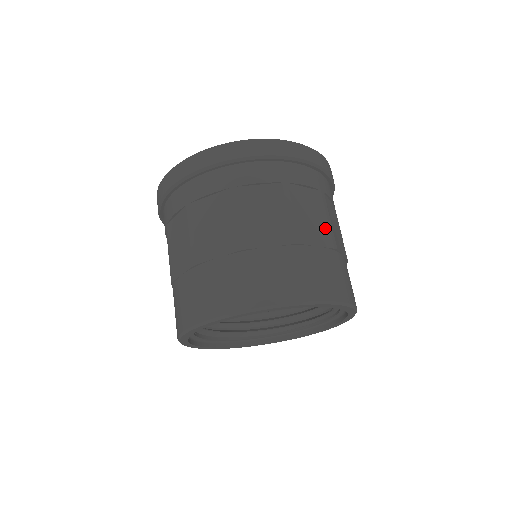
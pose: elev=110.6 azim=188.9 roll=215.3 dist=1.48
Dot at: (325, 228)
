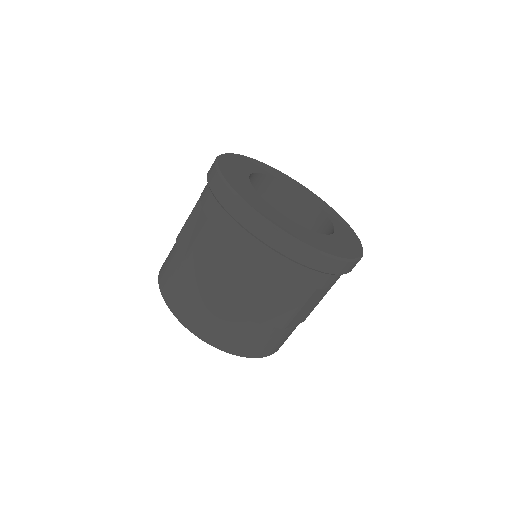
Dot at: occluded
